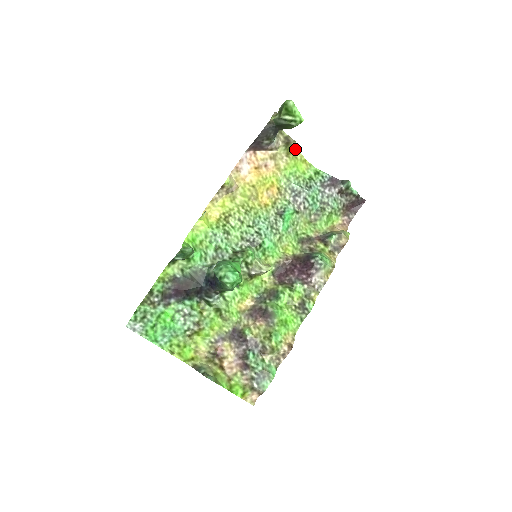
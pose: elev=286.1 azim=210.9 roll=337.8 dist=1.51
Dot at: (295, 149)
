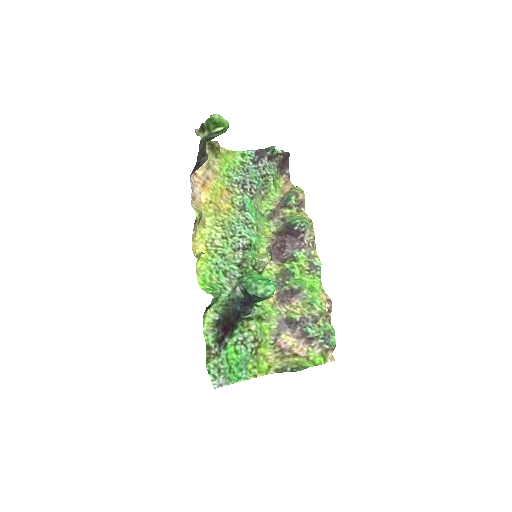
Dot at: (219, 148)
